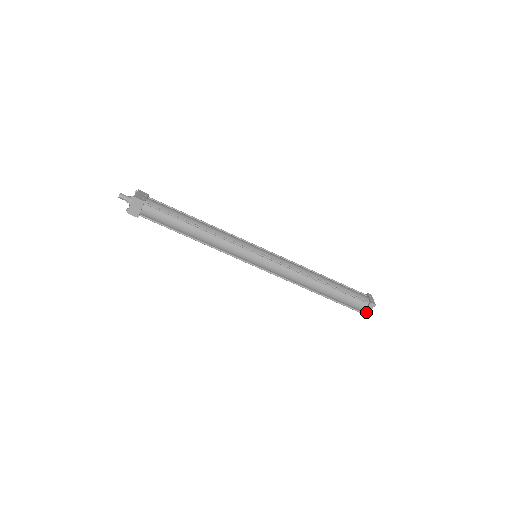
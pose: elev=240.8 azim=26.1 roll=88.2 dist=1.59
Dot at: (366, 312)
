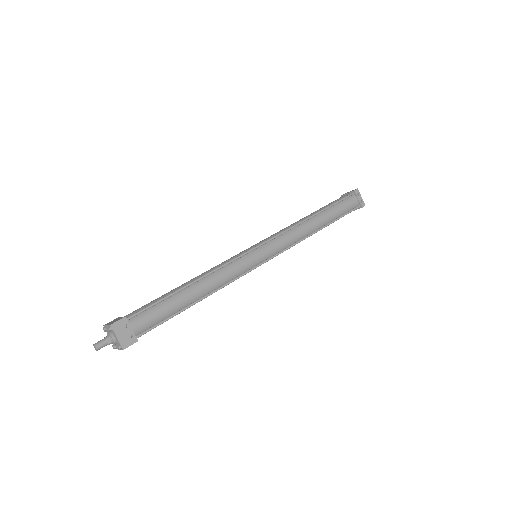
Dot at: (354, 210)
